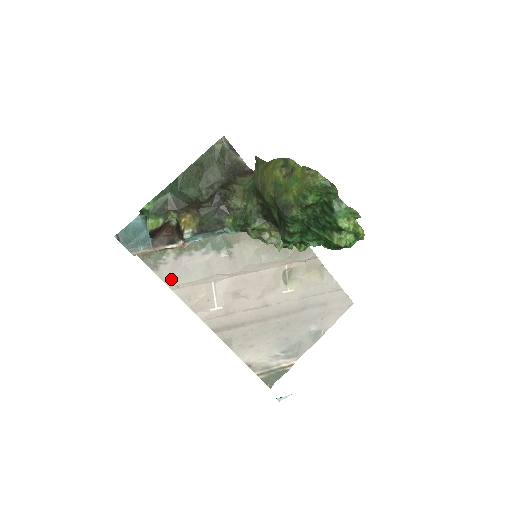
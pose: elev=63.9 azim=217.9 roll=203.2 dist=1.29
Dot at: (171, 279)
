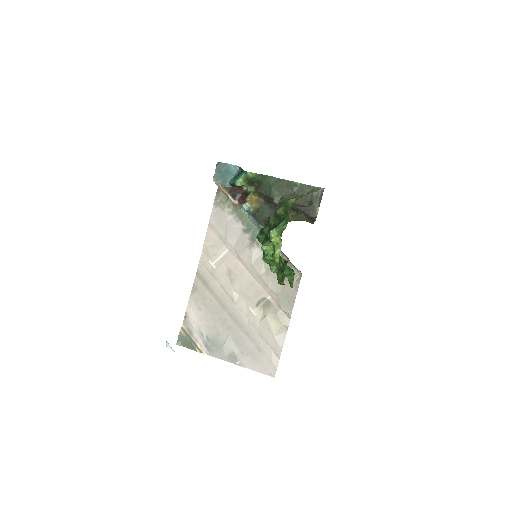
Dot at: (215, 220)
